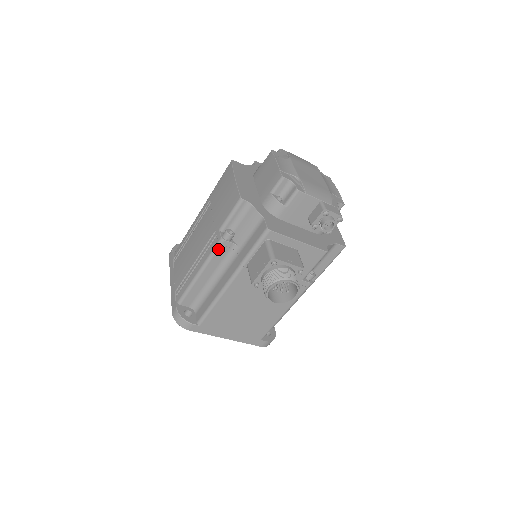
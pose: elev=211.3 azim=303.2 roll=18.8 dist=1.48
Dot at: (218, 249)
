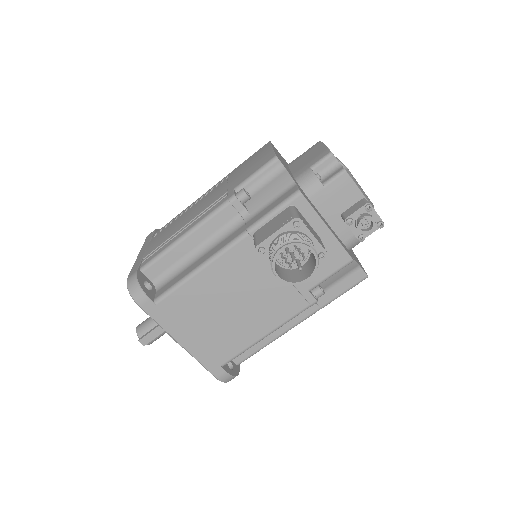
Dot at: (224, 208)
